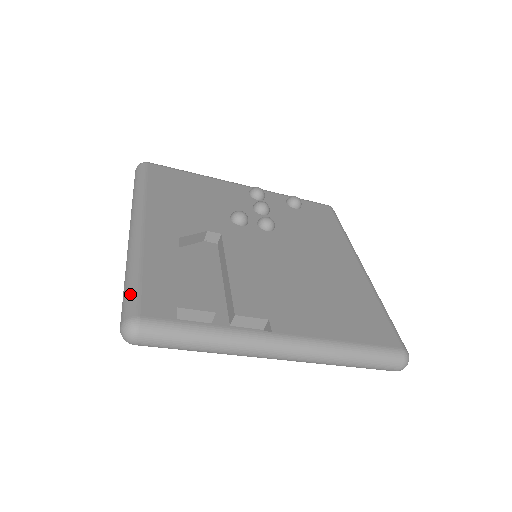
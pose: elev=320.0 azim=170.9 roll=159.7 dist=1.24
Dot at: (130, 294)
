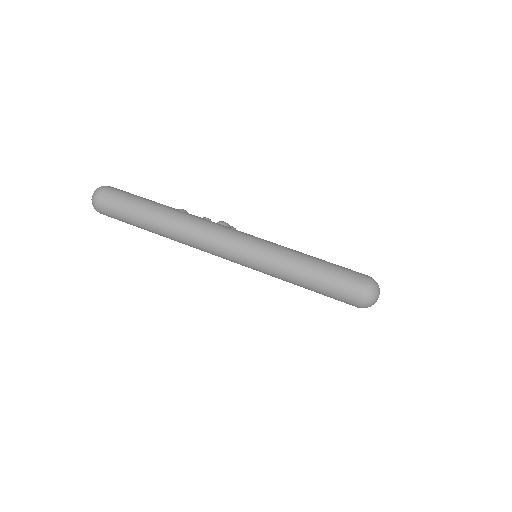
Dot at: (336, 268)
